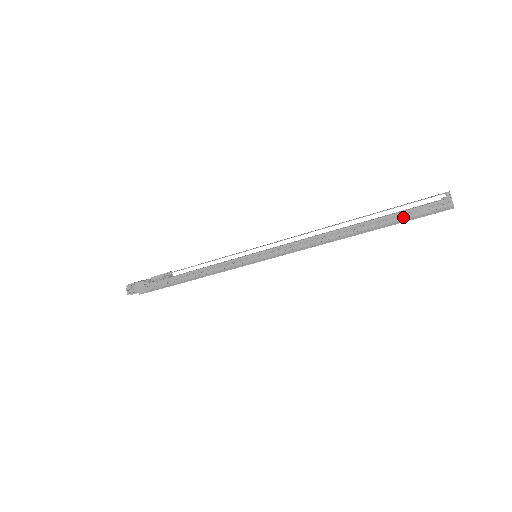
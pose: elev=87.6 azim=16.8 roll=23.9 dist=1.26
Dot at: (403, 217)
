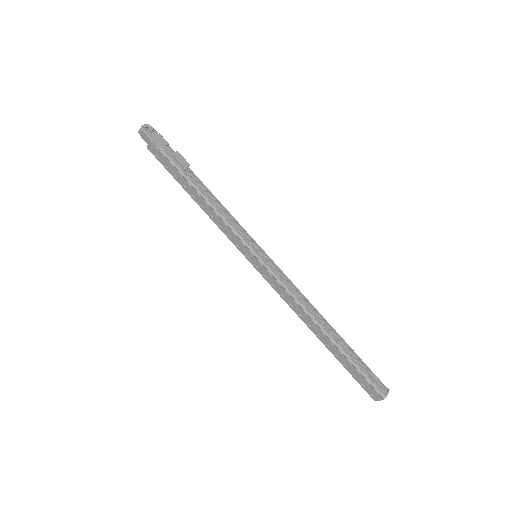
Dot at: (359, 366)
